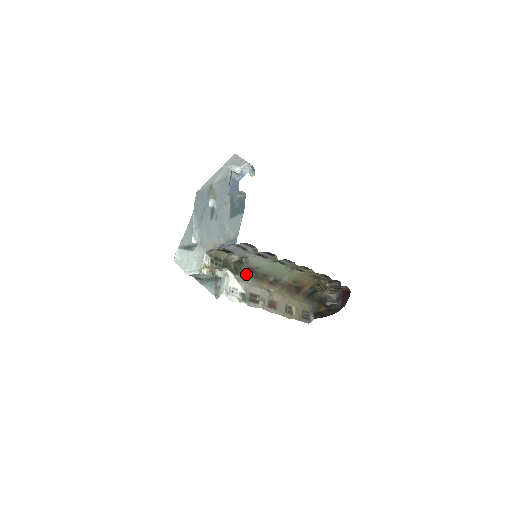
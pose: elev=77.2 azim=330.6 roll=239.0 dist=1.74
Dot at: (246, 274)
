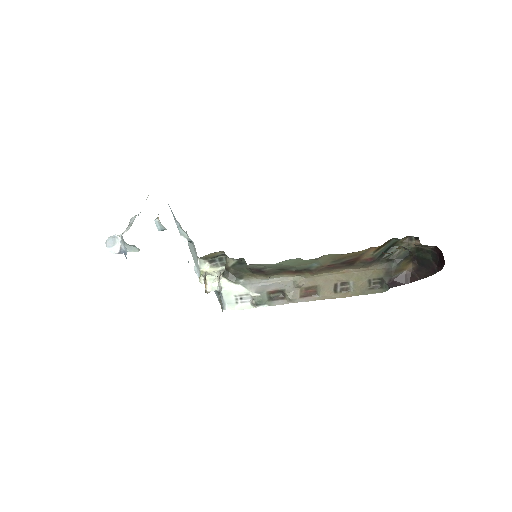
Dot at: (254, 274)
